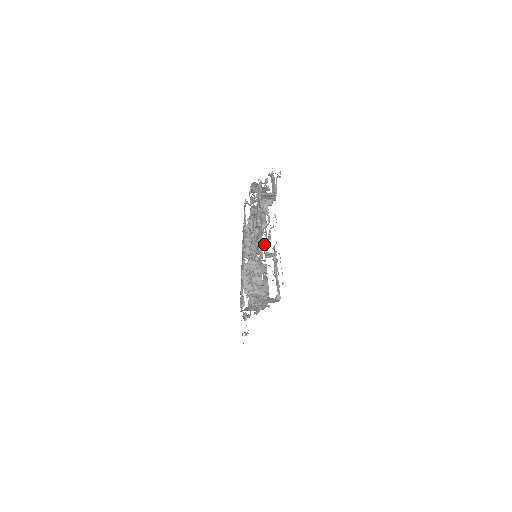
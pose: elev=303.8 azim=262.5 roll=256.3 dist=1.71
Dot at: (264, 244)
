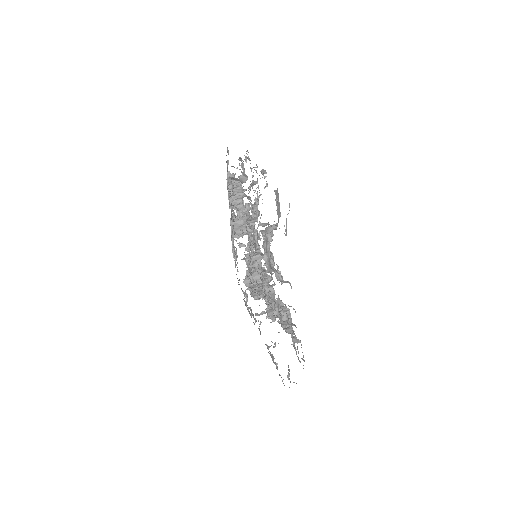
Dot at: occluded
